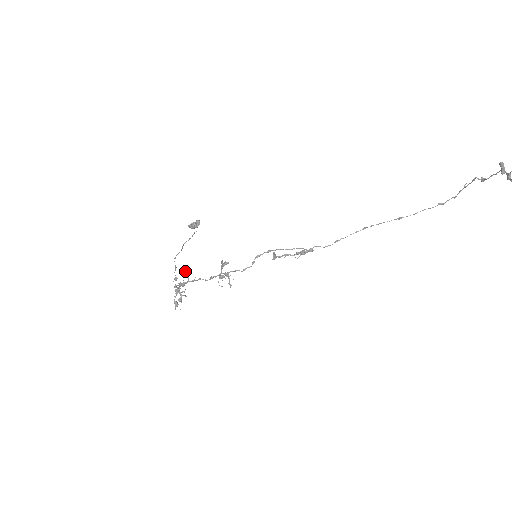
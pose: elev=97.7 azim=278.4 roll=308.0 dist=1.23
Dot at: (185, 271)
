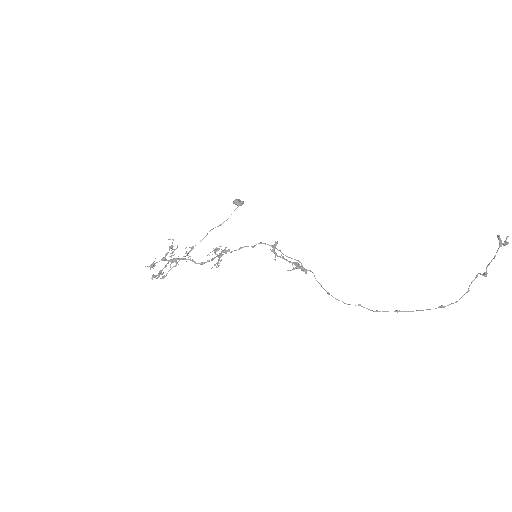
Dot at: (187, 253)
